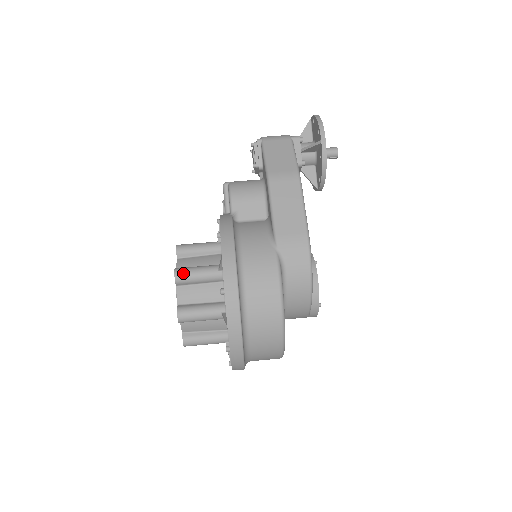
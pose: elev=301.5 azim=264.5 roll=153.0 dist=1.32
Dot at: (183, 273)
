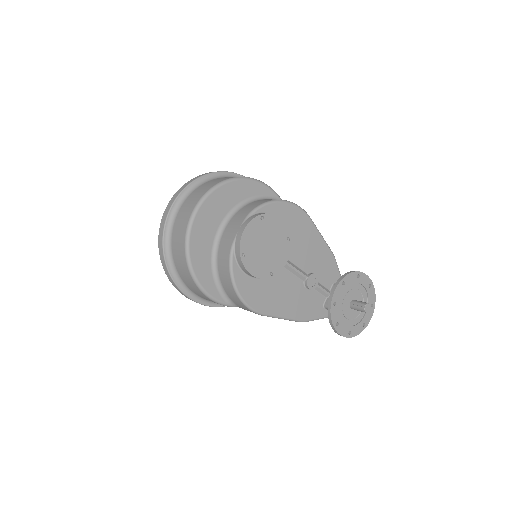
Dot at: occluded
